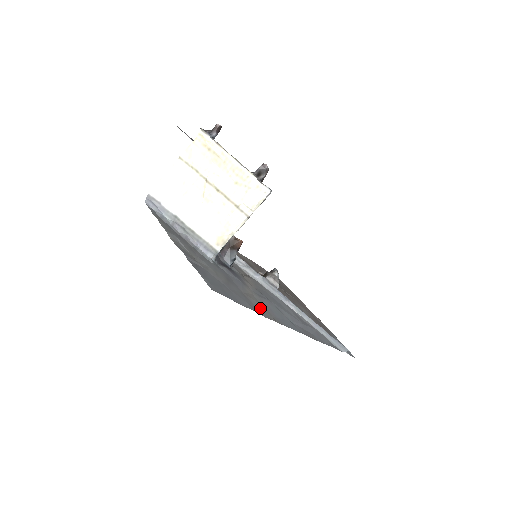
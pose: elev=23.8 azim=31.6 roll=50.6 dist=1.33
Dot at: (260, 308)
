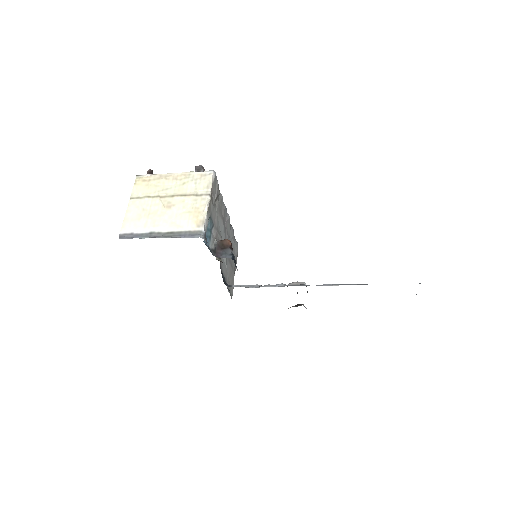
Dot at: occluded
